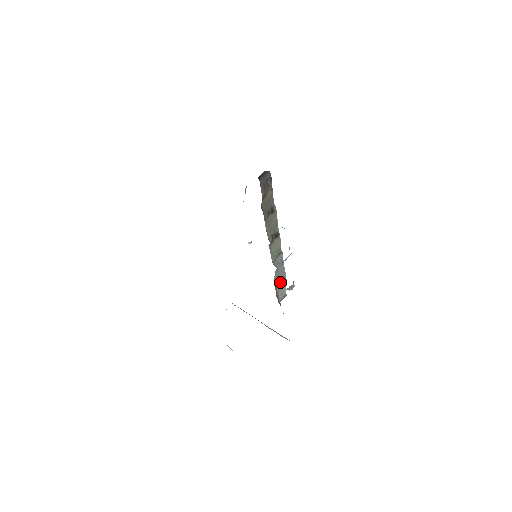
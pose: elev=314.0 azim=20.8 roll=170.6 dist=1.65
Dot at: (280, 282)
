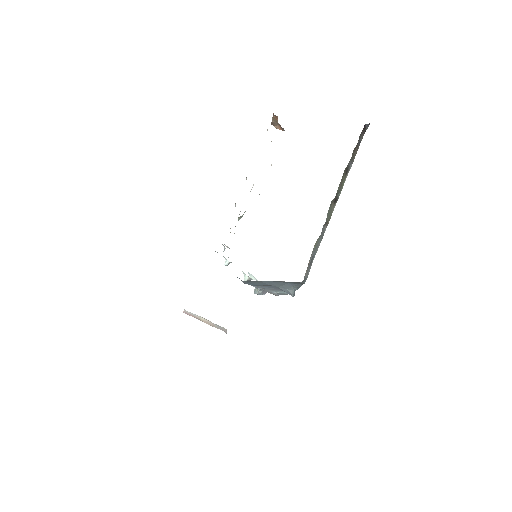
Dot at: (312, 257)
